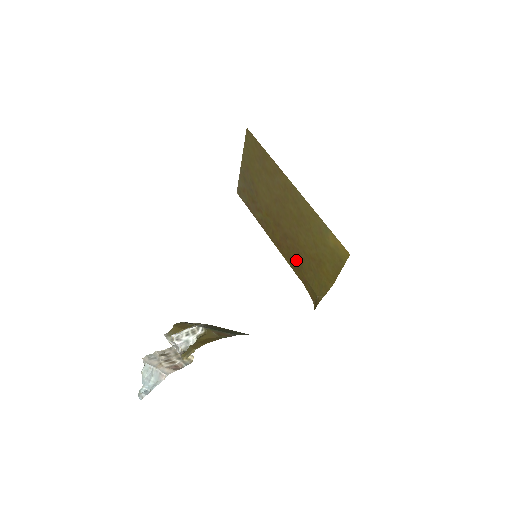
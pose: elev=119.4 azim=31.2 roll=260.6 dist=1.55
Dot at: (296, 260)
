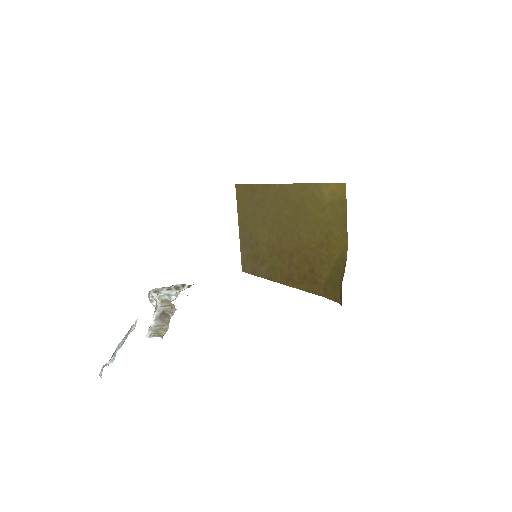
Dot at: (308, 272)
